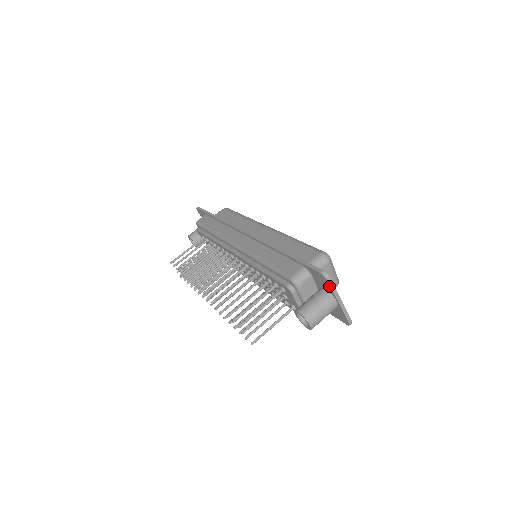
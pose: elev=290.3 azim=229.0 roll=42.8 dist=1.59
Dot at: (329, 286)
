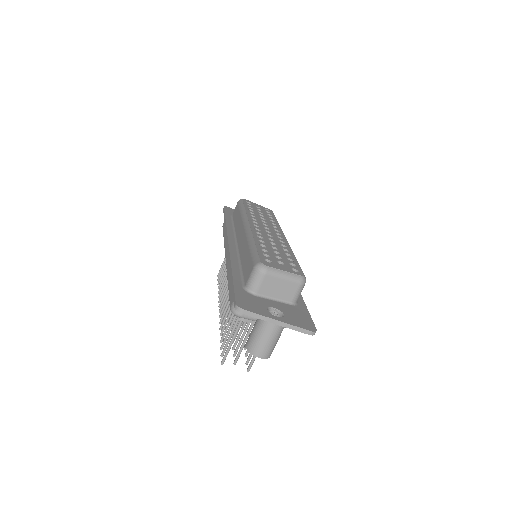
Dot at: (252, 316)
